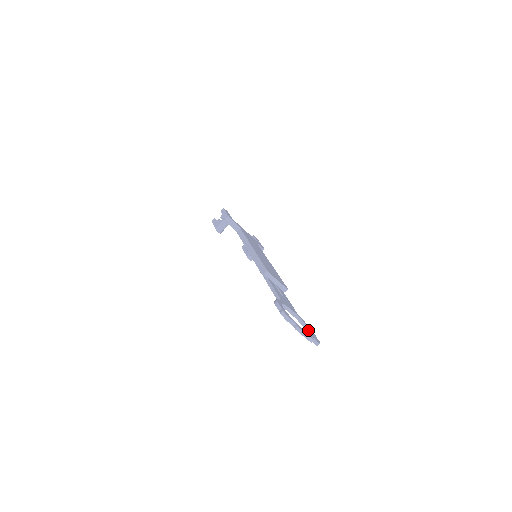
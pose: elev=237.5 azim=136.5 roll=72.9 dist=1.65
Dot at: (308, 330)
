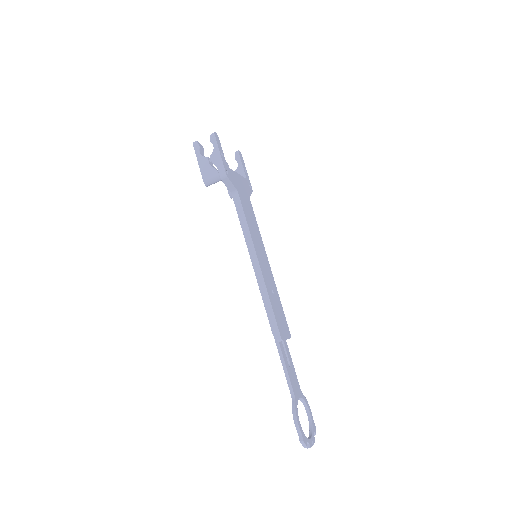
Dot at: (307, 411)
